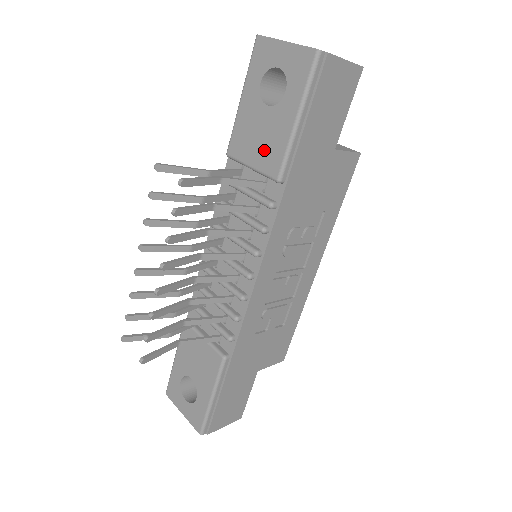
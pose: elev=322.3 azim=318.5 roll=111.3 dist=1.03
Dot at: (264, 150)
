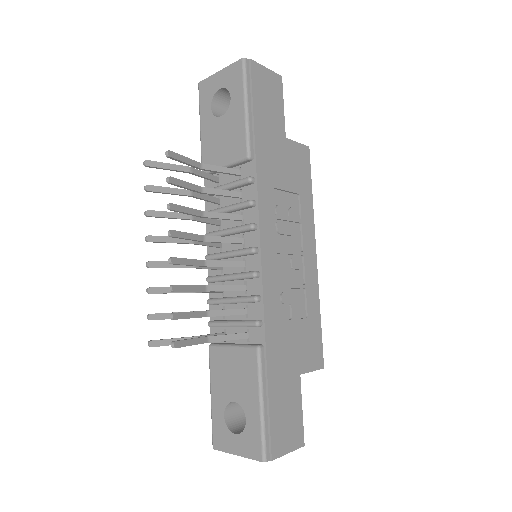
Dot at: (229, 145)
